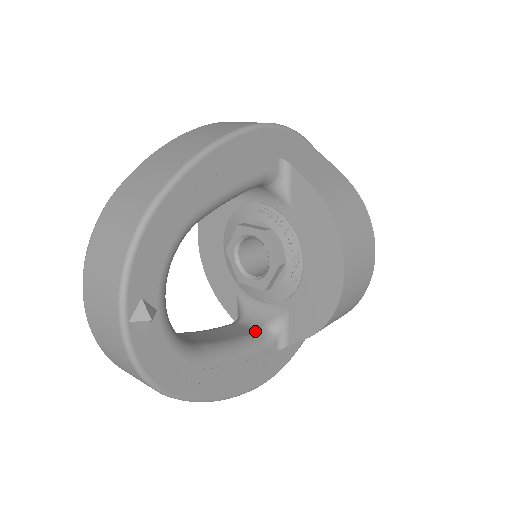
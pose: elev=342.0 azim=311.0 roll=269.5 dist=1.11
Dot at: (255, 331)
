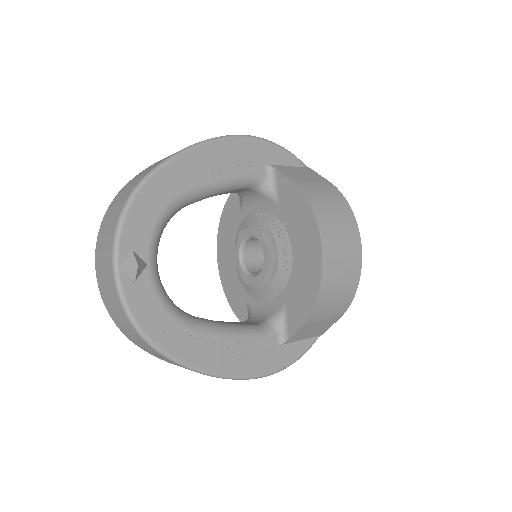
Dot at: (256, 323)
